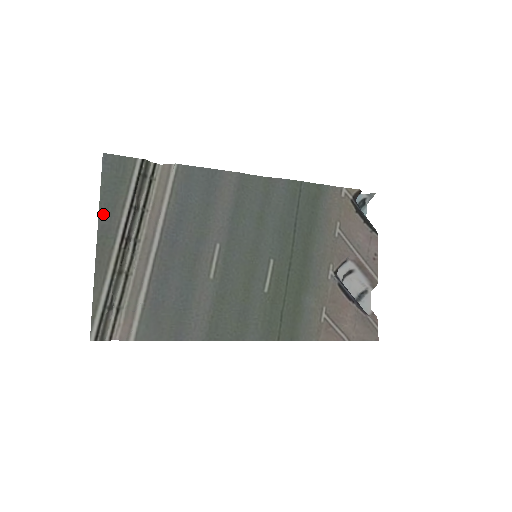
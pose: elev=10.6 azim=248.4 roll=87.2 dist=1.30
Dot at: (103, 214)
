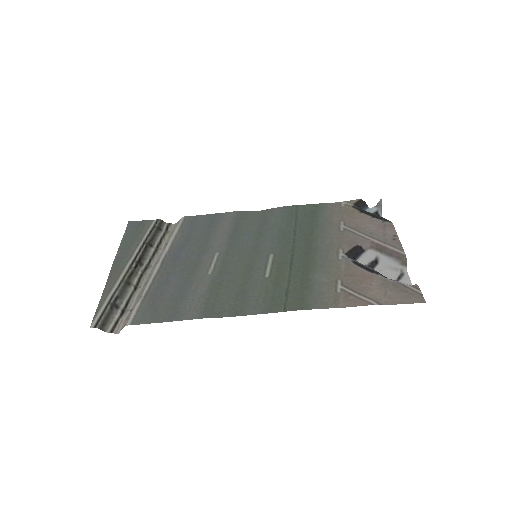
Dot at: (121, 251)
